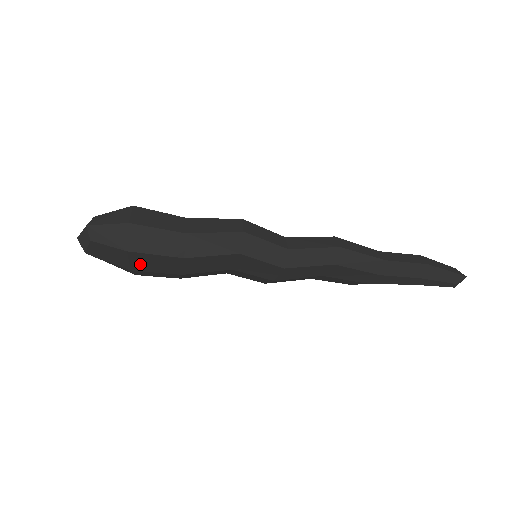
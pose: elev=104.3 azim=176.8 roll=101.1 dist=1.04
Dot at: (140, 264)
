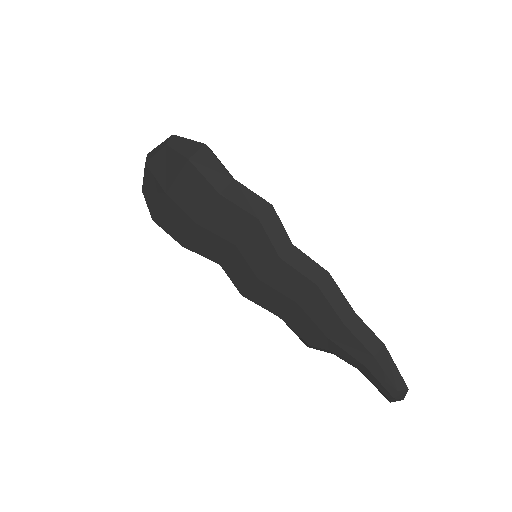
Dot at: (181, 187)
